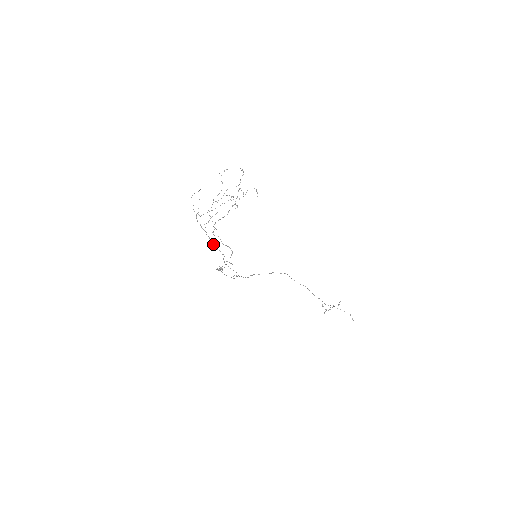
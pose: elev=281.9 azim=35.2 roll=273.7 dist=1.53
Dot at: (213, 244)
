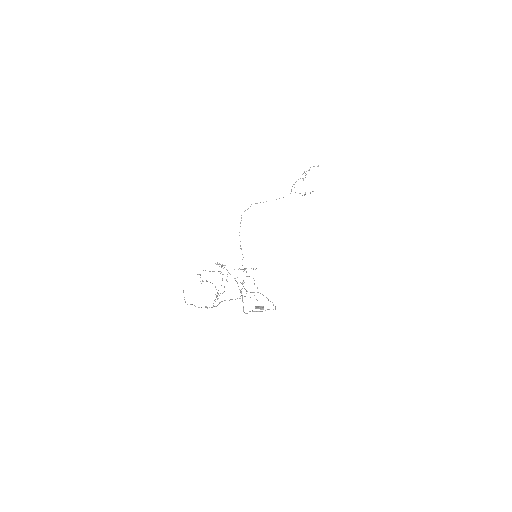
Dot at: occluded
